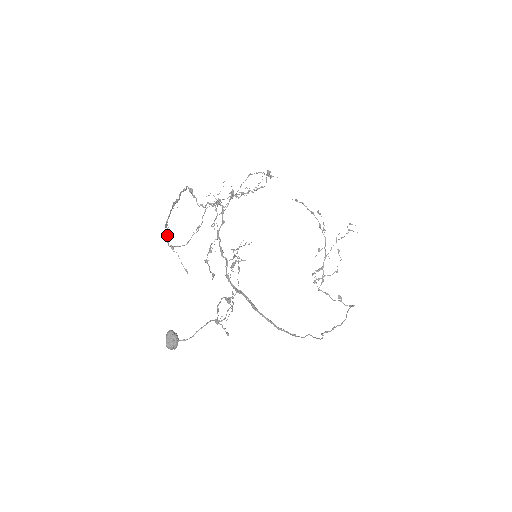
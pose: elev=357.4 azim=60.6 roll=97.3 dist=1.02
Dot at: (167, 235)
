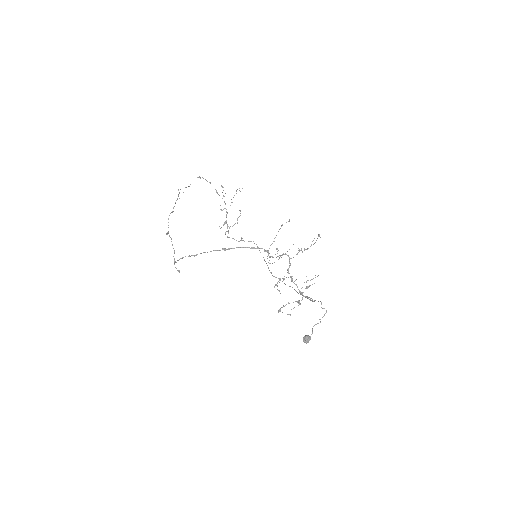
Dot at: occluded
